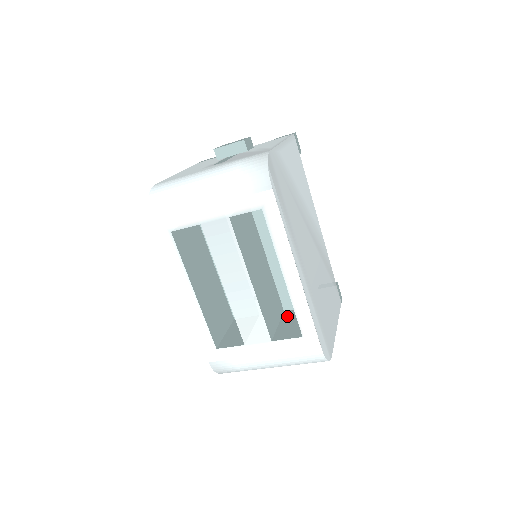
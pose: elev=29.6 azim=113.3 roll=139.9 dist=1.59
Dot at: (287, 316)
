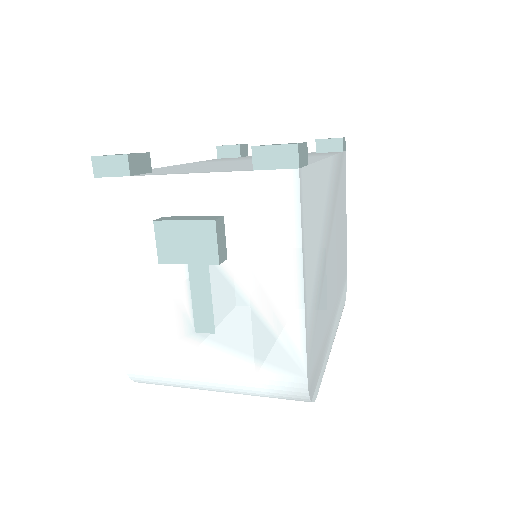
Dot at: occluded
